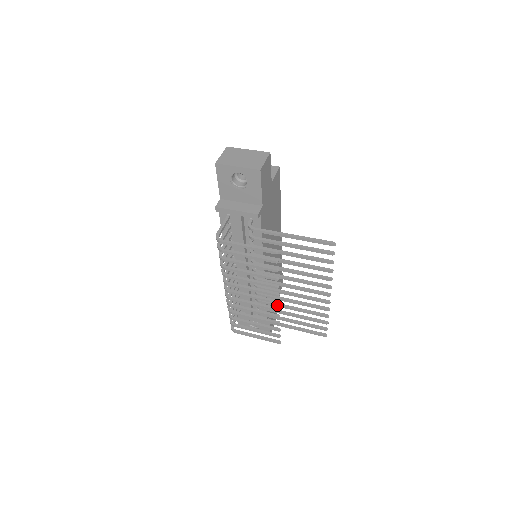
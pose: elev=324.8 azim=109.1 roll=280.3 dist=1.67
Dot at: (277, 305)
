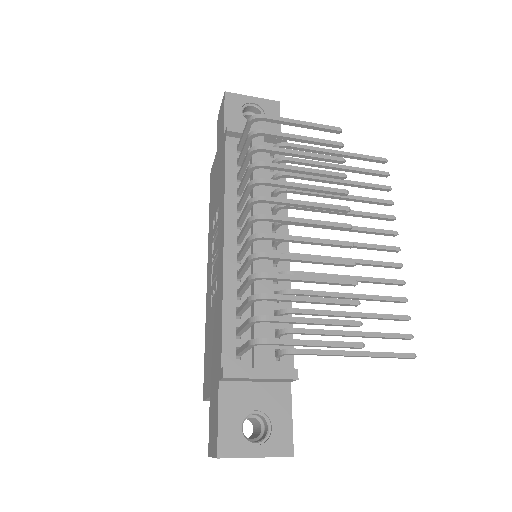
Dot at: (325, 292)
